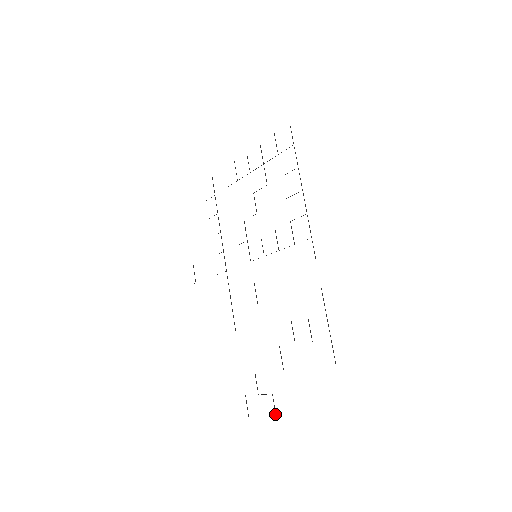
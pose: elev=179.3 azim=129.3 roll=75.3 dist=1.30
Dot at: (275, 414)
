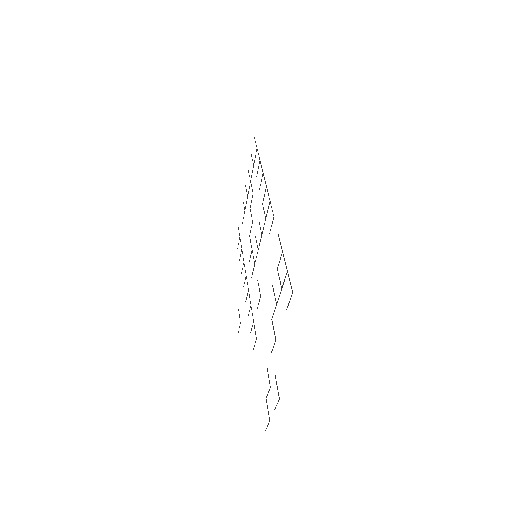
Dot at: (278, 395)
